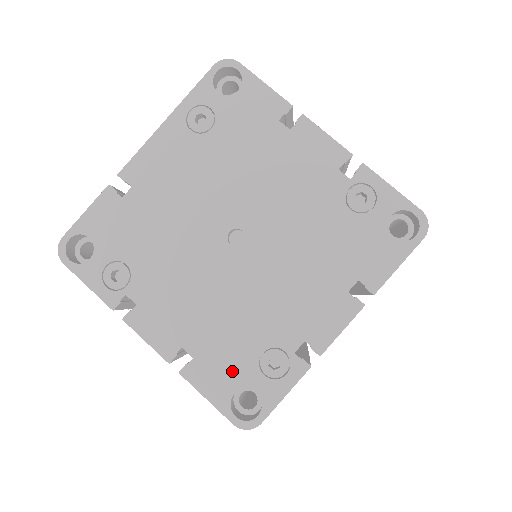
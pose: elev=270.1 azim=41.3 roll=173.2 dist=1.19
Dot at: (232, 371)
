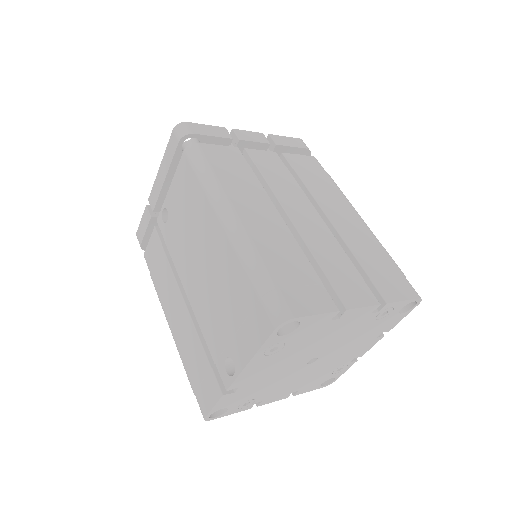
Dot at: (320, 382)
